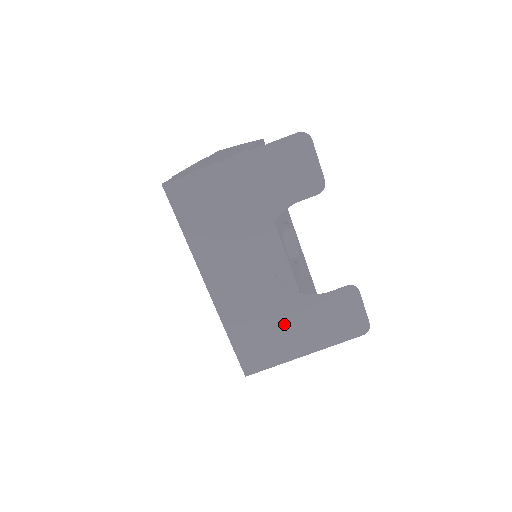
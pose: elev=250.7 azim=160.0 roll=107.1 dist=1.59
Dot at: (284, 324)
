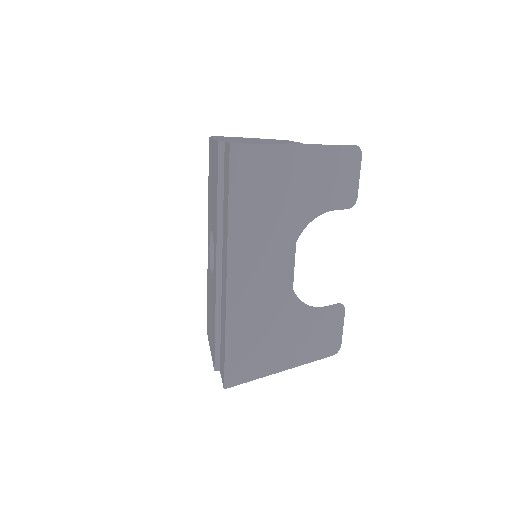
Dot at: (279, 333)
